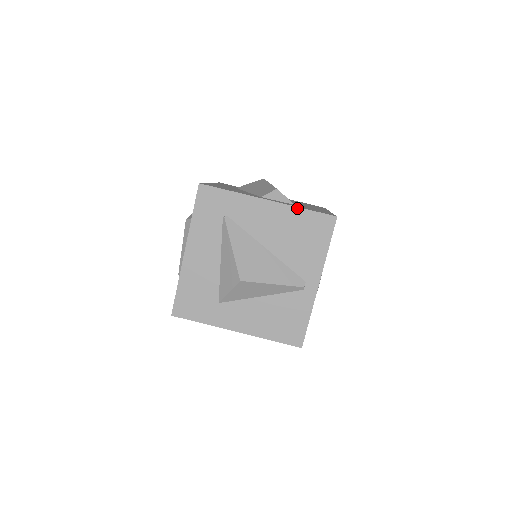
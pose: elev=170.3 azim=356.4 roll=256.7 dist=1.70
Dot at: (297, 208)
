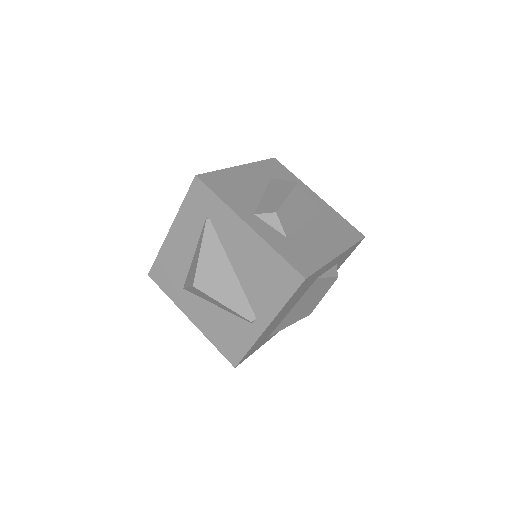
Dot at: (271, 248)
